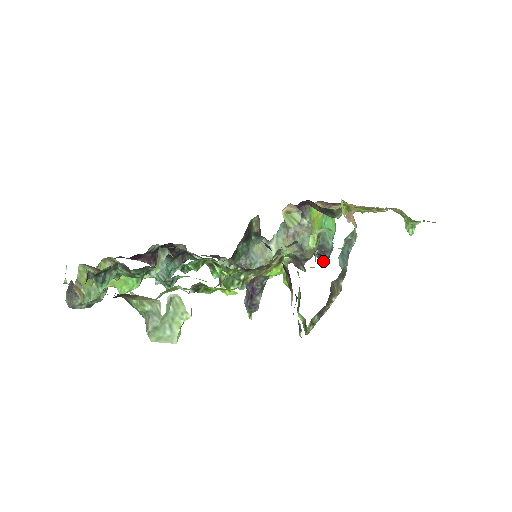
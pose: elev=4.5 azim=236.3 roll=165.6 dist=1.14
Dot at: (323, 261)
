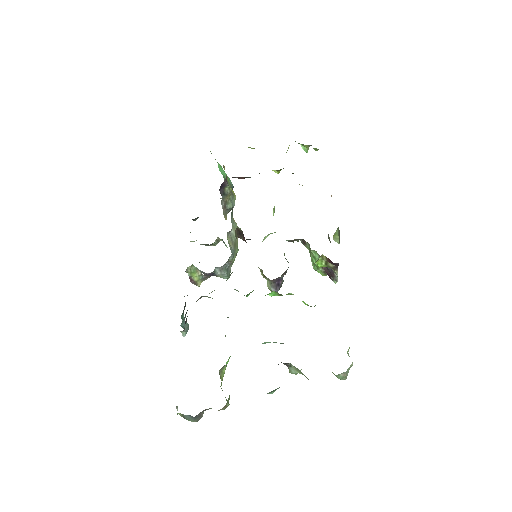
Dot at: occluded
